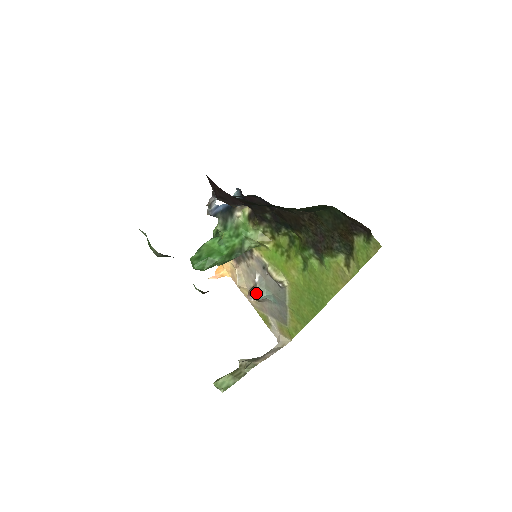
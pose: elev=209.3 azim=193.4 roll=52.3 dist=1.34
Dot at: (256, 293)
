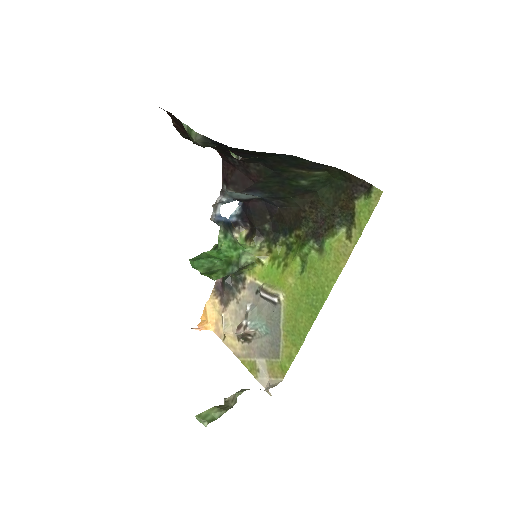
Dot at: (247, 322)
